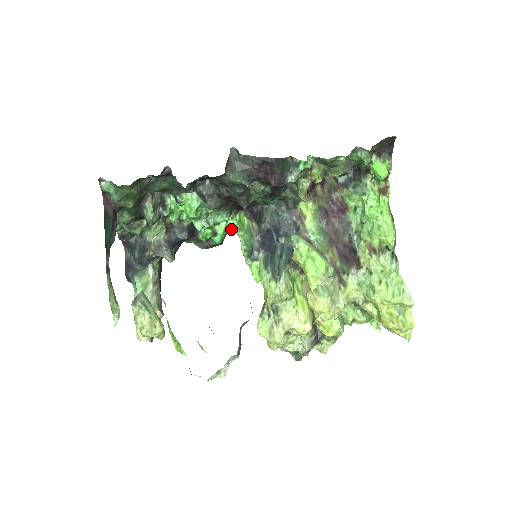
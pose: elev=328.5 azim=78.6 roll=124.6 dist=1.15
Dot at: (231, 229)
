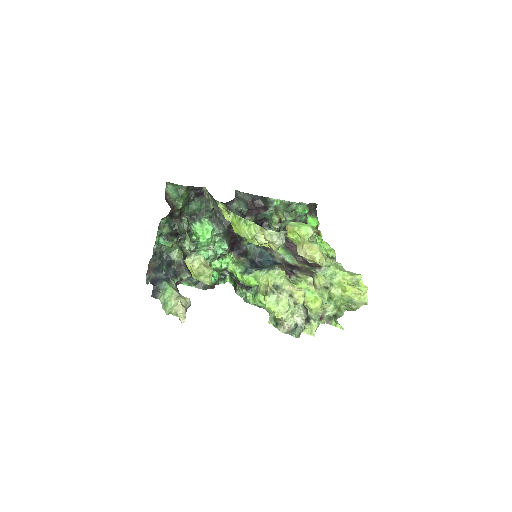
Dot at: (226, 265)
